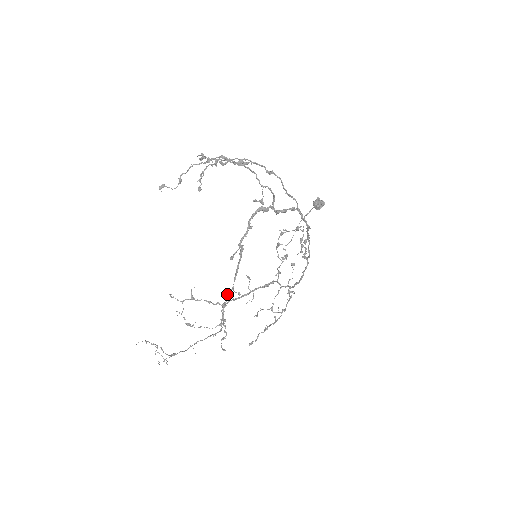
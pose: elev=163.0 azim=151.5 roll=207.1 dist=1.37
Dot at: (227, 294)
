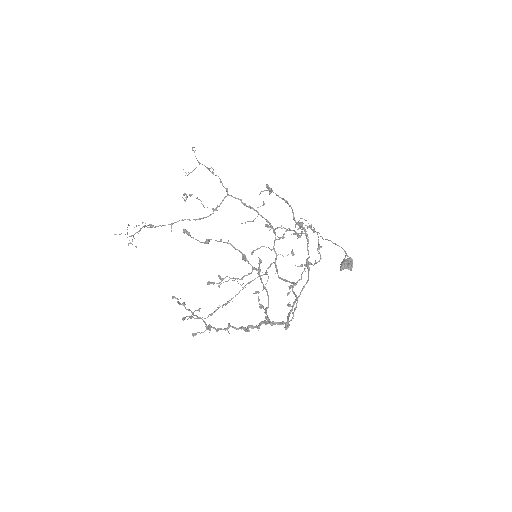
Dot at: (185, 317)
